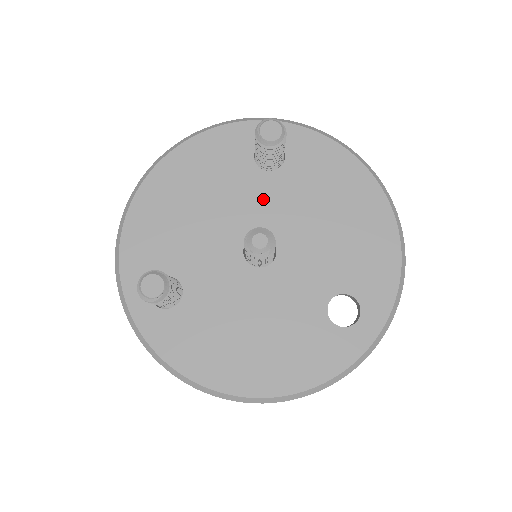
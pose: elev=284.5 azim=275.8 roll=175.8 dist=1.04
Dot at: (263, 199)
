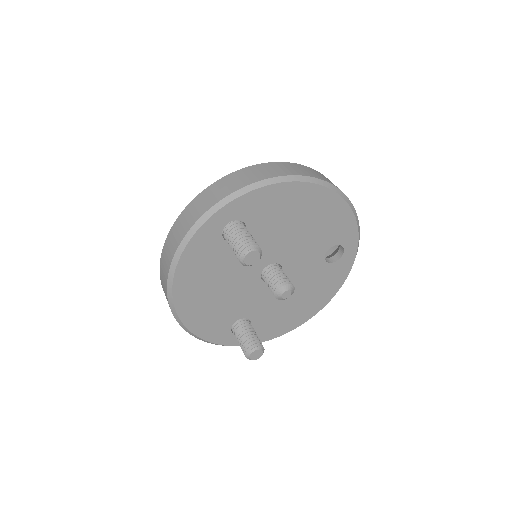
Dot at: occluded
